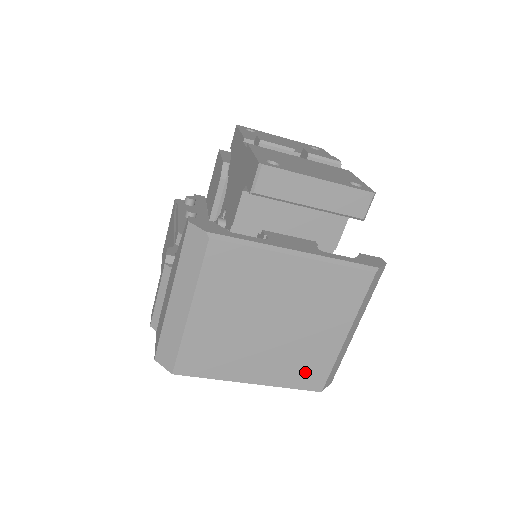
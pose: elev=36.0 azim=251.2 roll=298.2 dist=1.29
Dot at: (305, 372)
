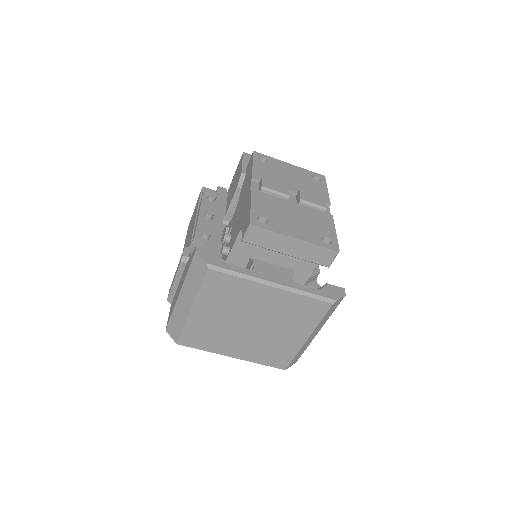
Dot at: (274, 356)
